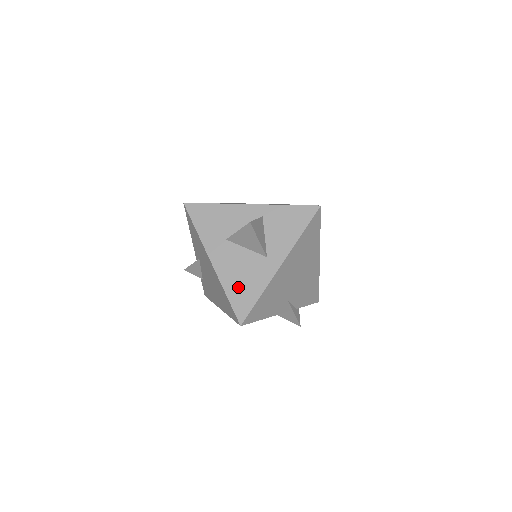
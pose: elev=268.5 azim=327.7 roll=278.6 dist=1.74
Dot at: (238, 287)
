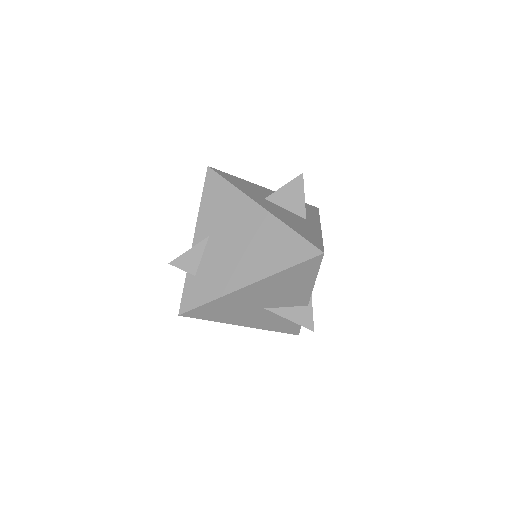
Dot at: (299, 228)
